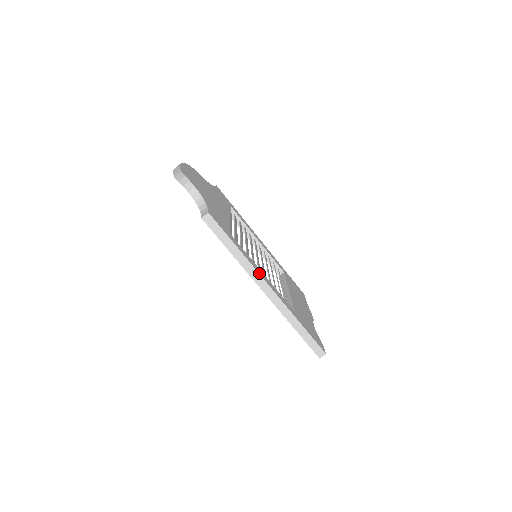
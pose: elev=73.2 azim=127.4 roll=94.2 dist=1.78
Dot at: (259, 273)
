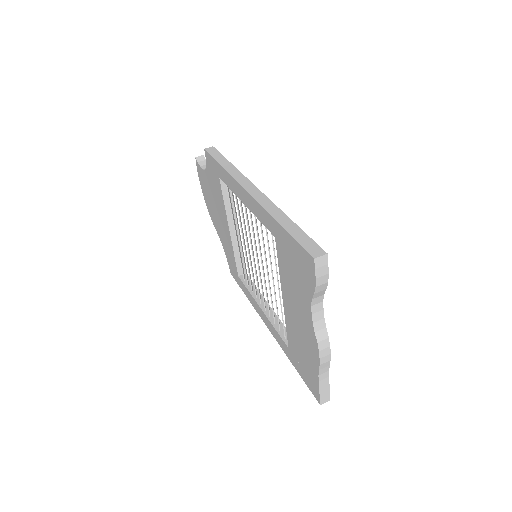
Dot at: (247, 179)
